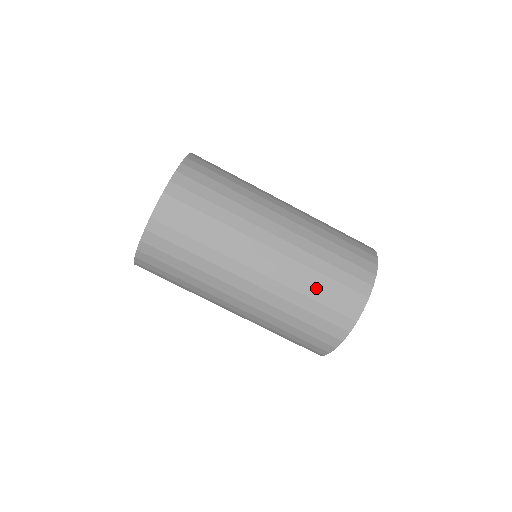
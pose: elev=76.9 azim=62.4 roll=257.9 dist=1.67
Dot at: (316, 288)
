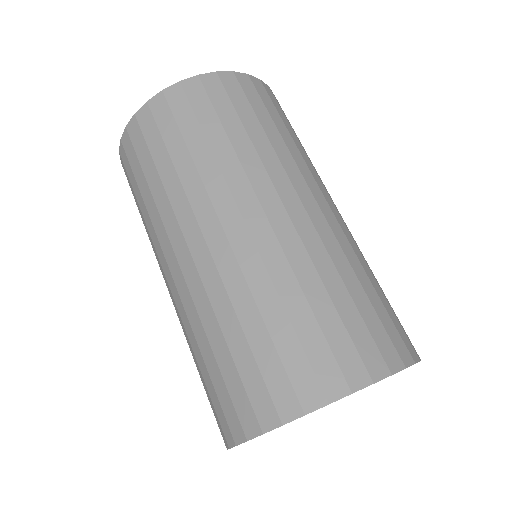
Dot at: (224, 343)
